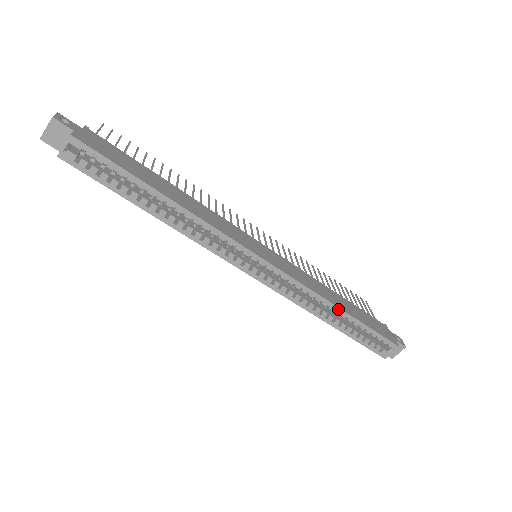
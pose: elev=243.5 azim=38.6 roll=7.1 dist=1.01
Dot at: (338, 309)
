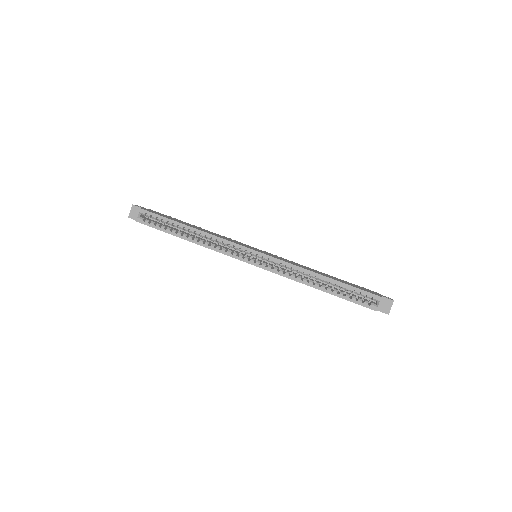
Dot at: (319, 275)
